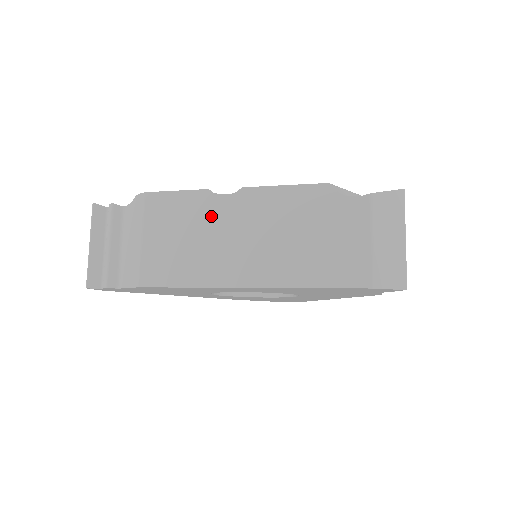
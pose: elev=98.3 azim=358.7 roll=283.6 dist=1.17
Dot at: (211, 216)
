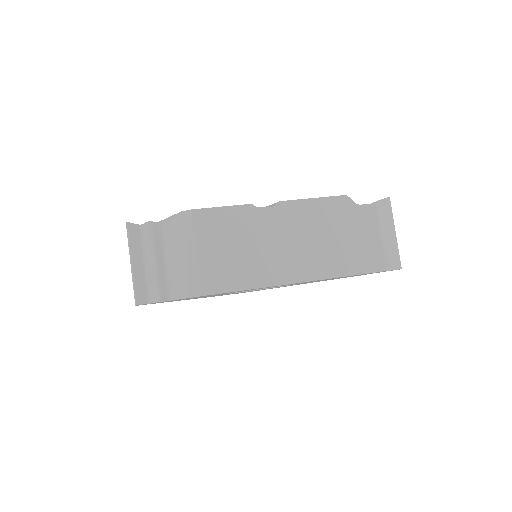
Dot at: (258, 227)
